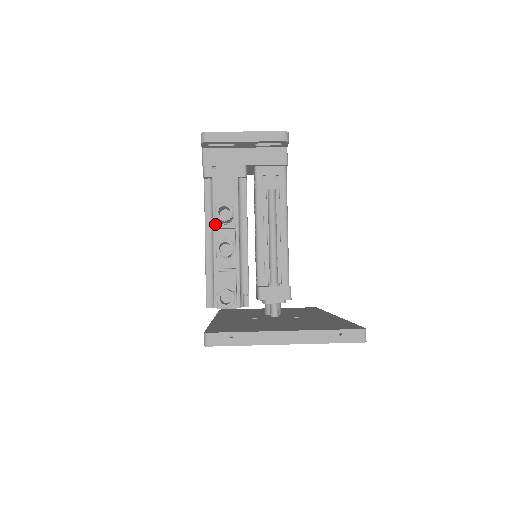
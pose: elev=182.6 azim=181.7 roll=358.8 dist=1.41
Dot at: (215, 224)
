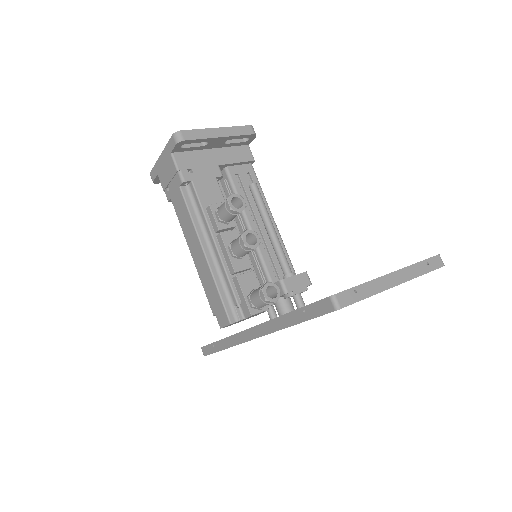
Dot at: (212, 229)
